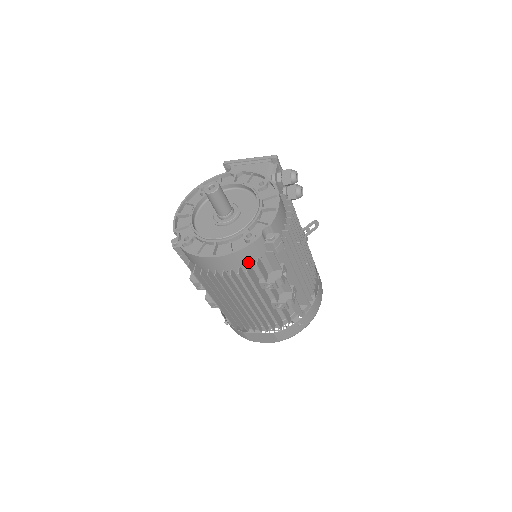
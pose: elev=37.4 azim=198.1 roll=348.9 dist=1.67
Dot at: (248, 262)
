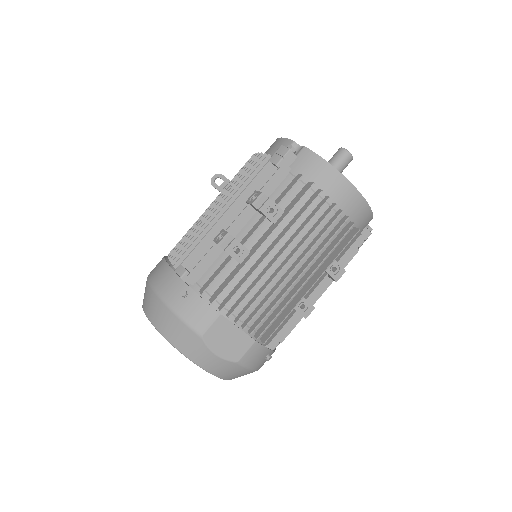
Dot at: (355, 226)
